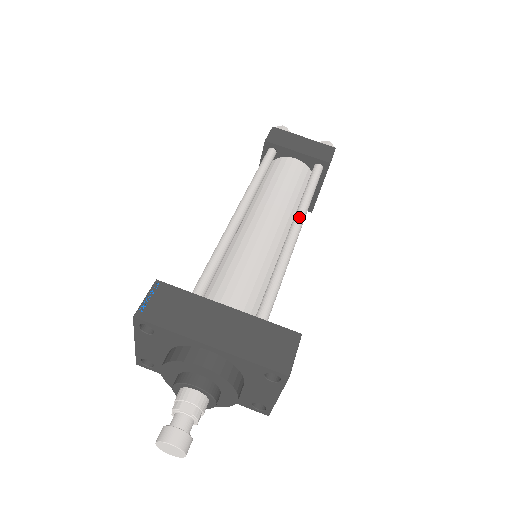
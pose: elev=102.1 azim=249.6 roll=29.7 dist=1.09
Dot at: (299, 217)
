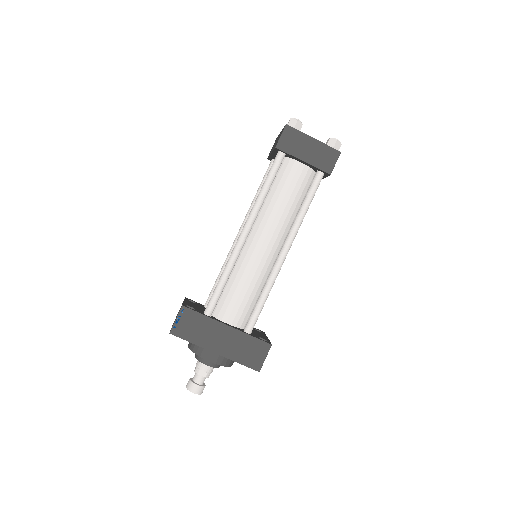
Dot at: (290, 239)
